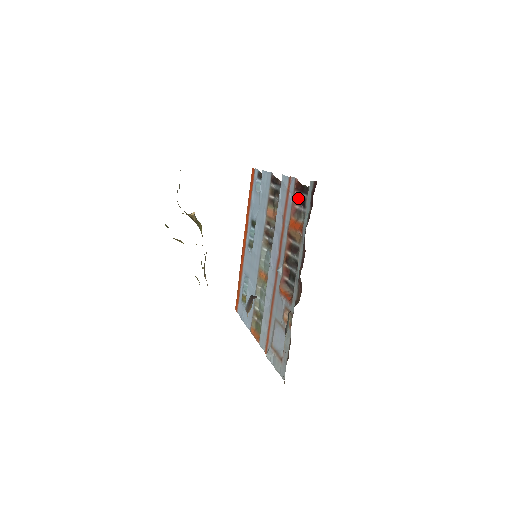
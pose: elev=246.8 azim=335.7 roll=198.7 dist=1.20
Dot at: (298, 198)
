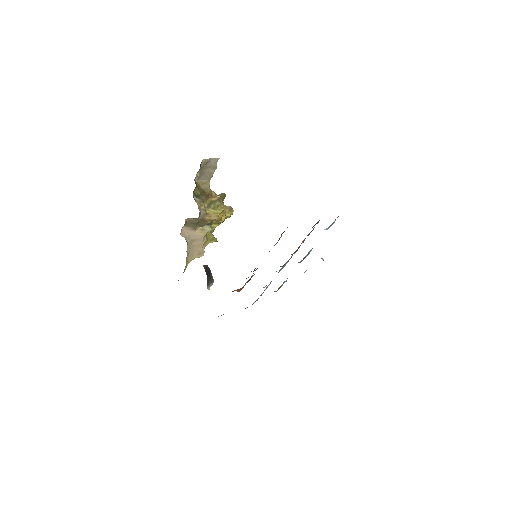
Dot at: (279, 239)
